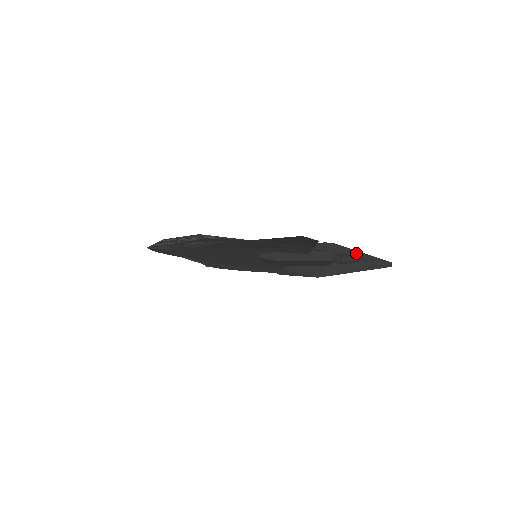
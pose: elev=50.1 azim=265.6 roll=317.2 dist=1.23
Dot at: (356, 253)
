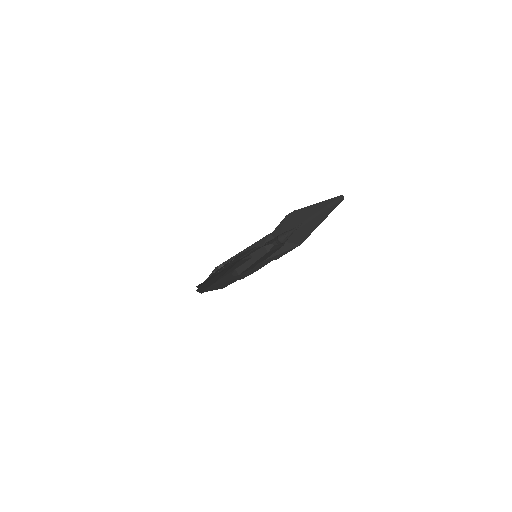
Dot at: (311, 208)
